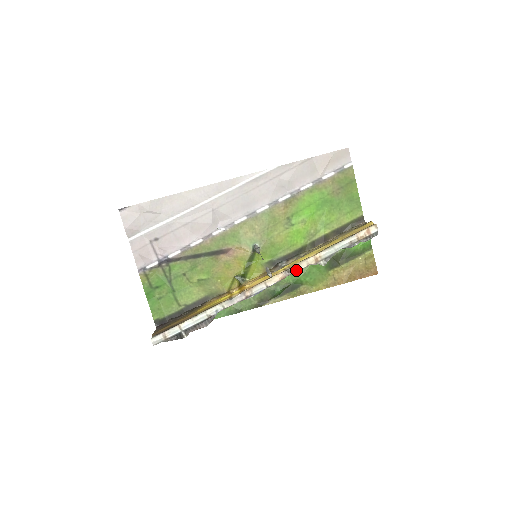
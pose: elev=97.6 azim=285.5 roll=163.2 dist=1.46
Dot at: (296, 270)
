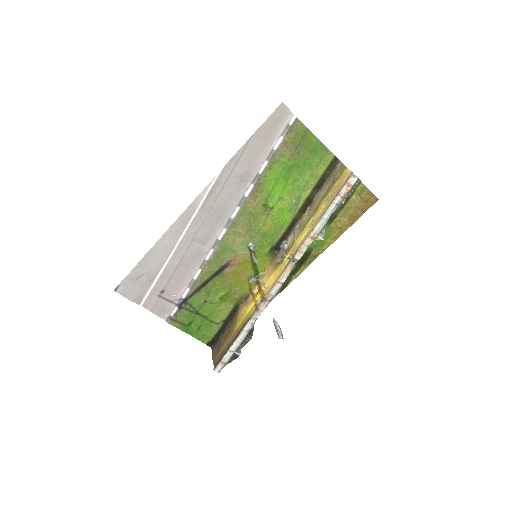
Dot at: (299, 257)
